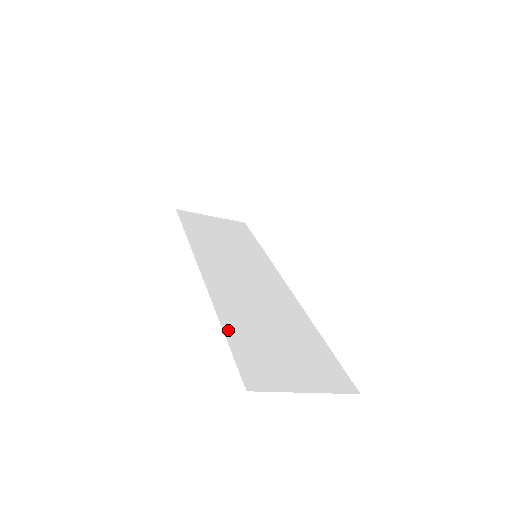
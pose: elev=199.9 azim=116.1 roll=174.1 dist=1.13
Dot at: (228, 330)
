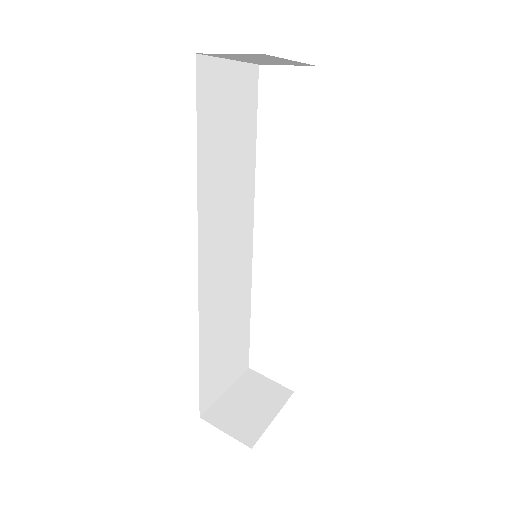
Dot at: (202, 353)
